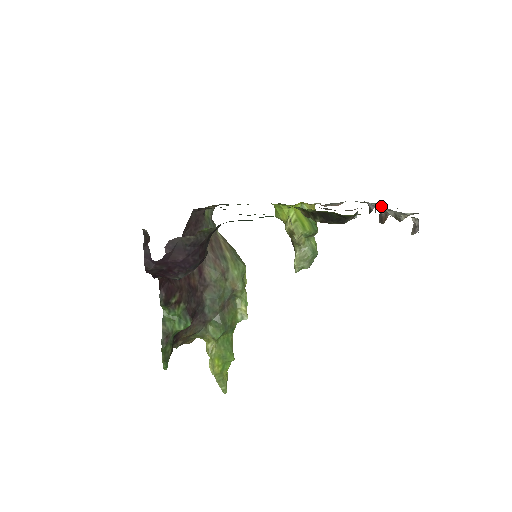
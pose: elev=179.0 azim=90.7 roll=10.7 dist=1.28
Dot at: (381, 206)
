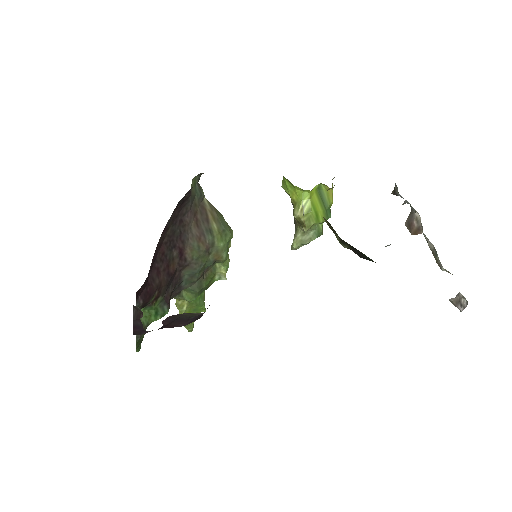
Dot at: (416, 212)
